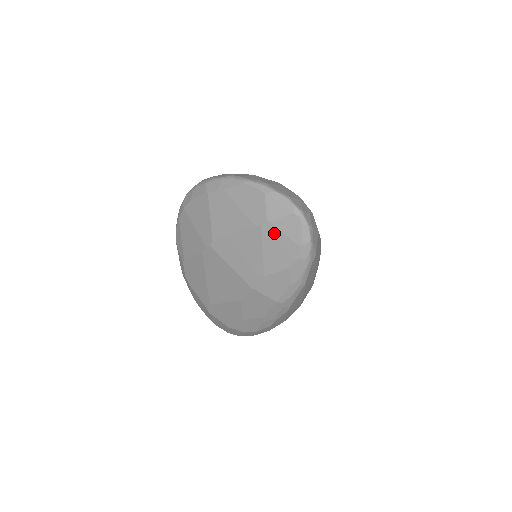
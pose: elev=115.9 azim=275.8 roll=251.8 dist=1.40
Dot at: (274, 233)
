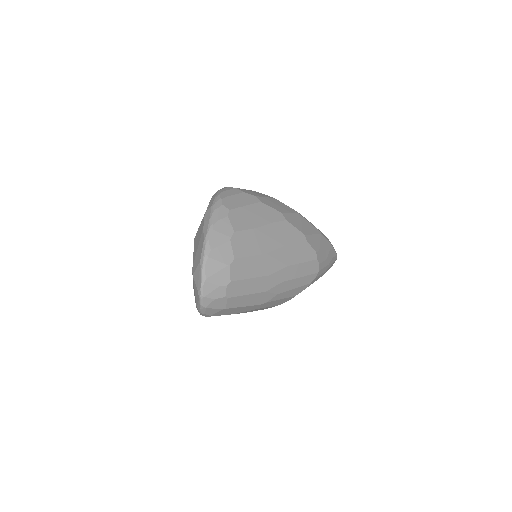
Dot at: occluded
